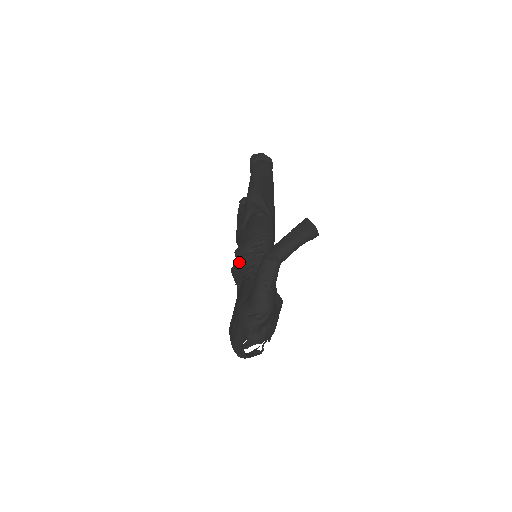
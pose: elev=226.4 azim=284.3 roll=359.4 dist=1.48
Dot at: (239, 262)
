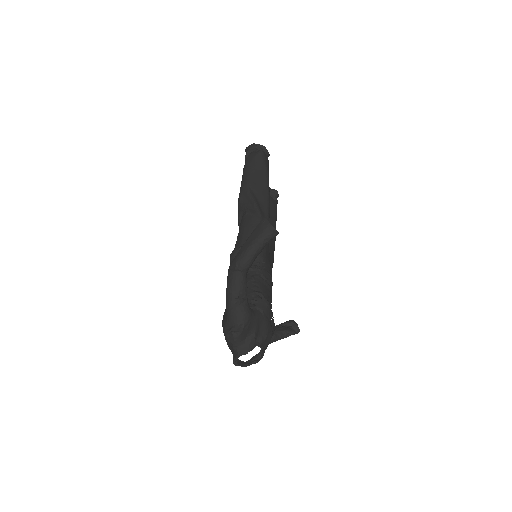
Dot at: occluded
